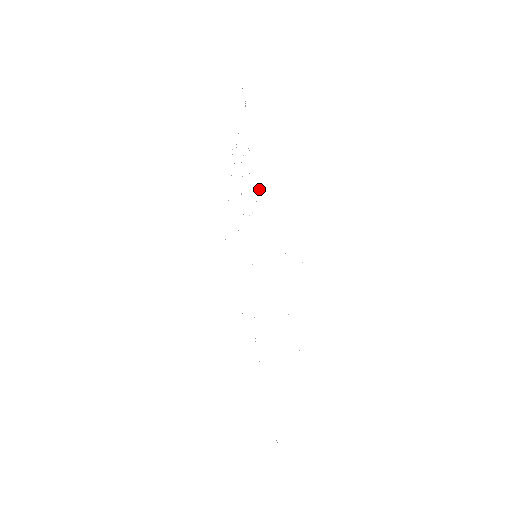
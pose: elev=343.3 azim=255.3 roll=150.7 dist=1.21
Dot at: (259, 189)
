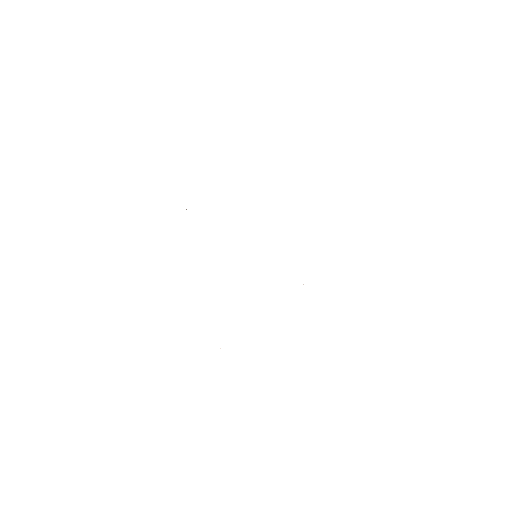
Dot at: occluded
